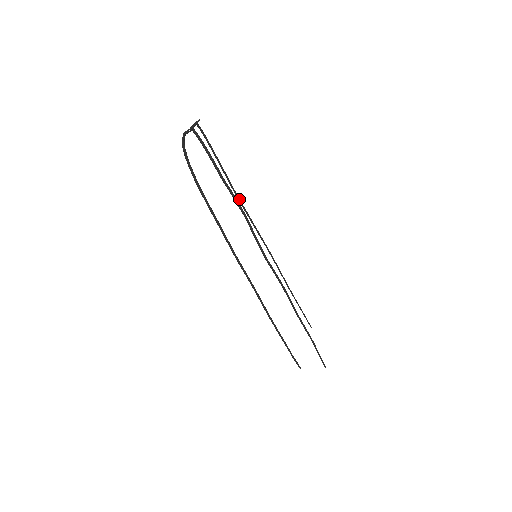
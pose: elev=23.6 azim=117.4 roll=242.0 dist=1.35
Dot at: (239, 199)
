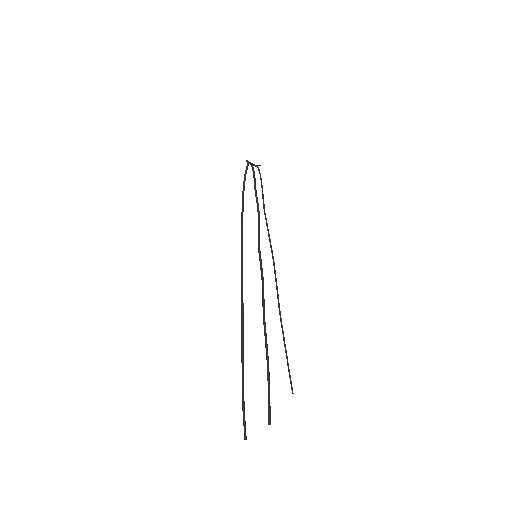
Dot at: (265, 214)
